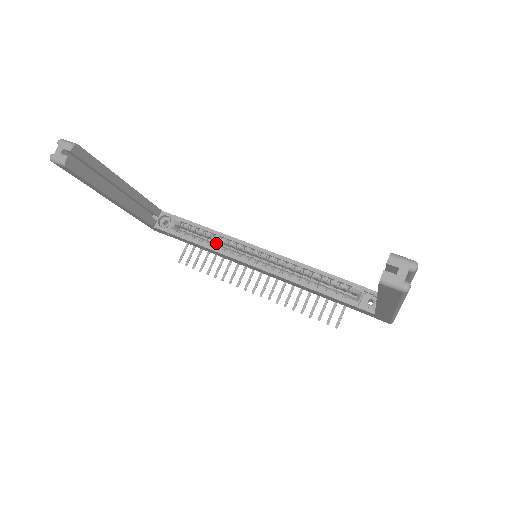
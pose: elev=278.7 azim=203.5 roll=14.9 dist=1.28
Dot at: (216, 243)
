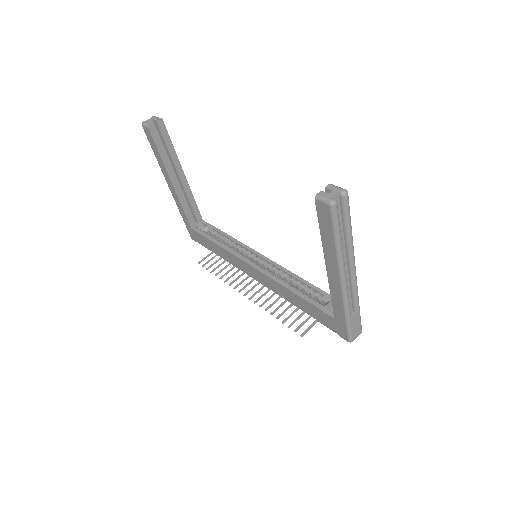
Dot at: occluded
